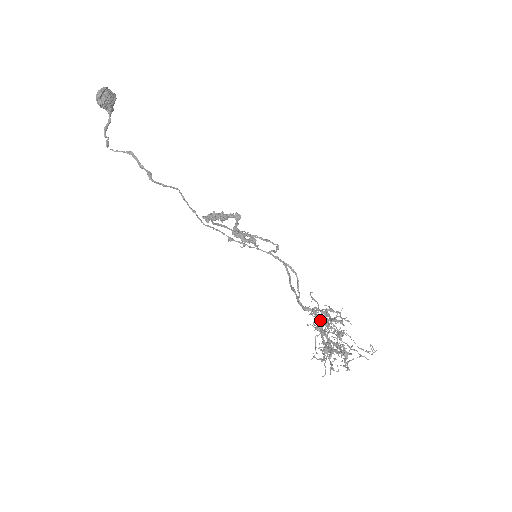
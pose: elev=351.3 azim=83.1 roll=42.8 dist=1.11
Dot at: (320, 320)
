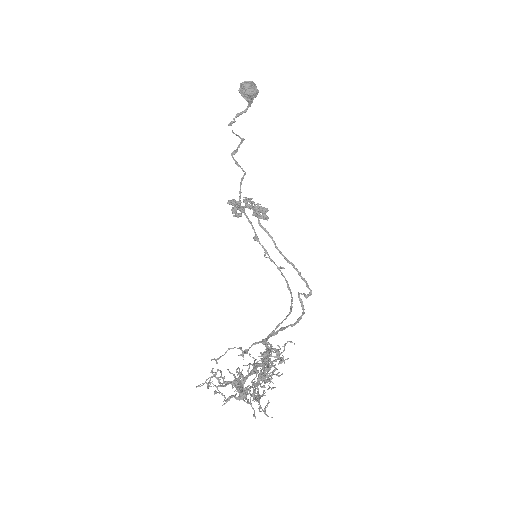
Dot at: occluded
